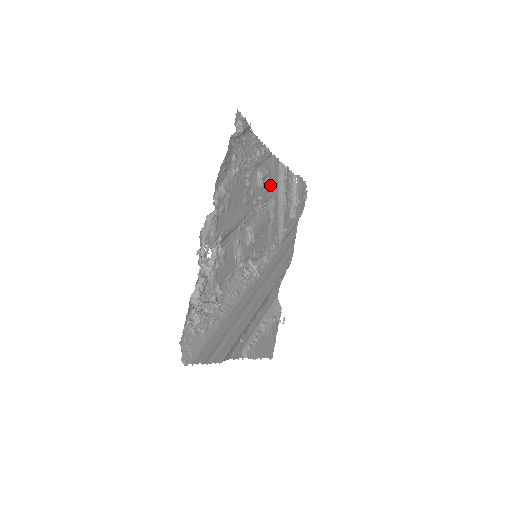
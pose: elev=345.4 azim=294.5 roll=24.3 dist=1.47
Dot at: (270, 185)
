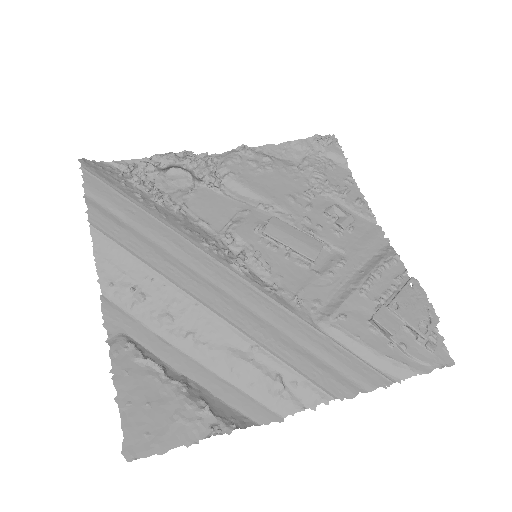
Dot at: (350, 242)
